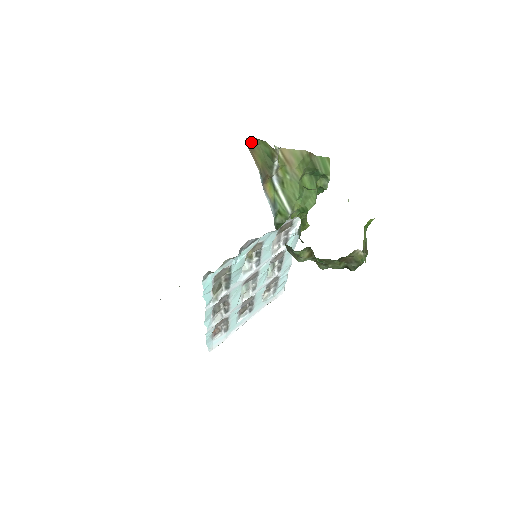
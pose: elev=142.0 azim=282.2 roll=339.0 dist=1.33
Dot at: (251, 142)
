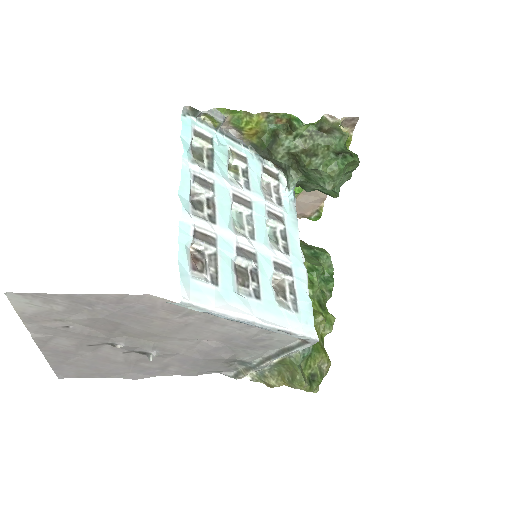
Dot at: occluded
